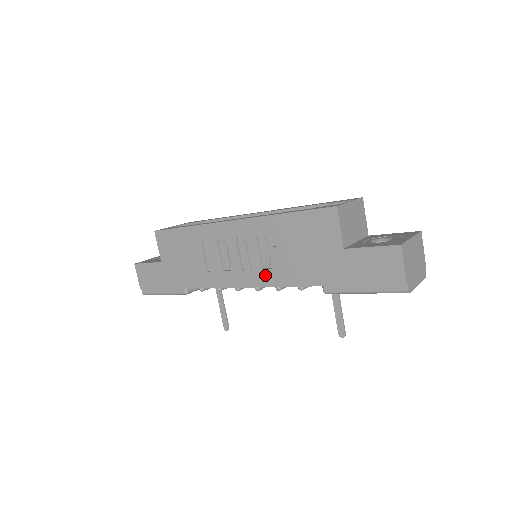
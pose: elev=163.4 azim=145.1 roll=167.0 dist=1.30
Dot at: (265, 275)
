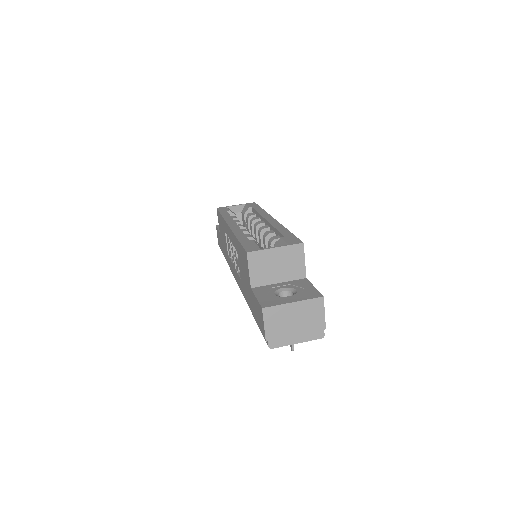
Dot at: (238, 278)
